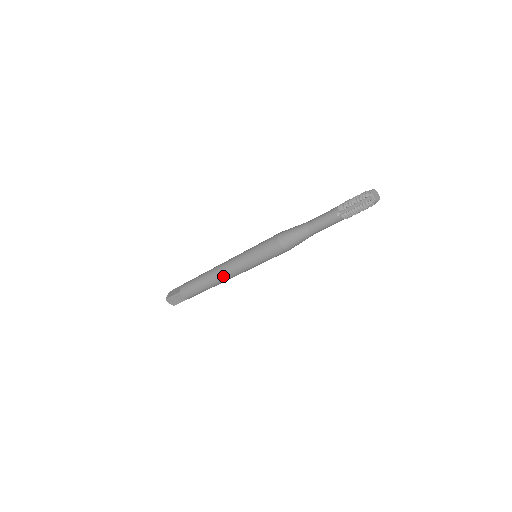
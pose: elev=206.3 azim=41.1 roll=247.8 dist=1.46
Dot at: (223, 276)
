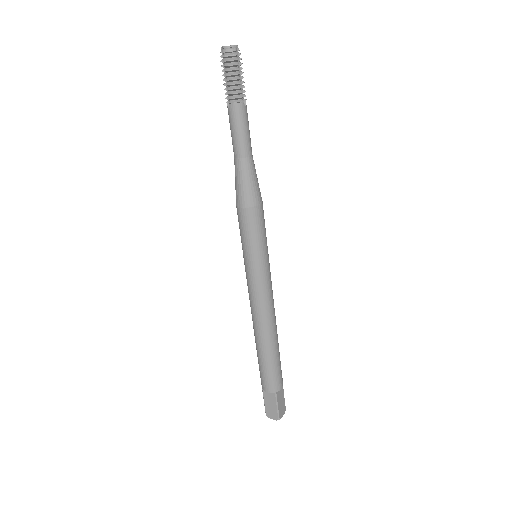
Dot at: (255, 315)
